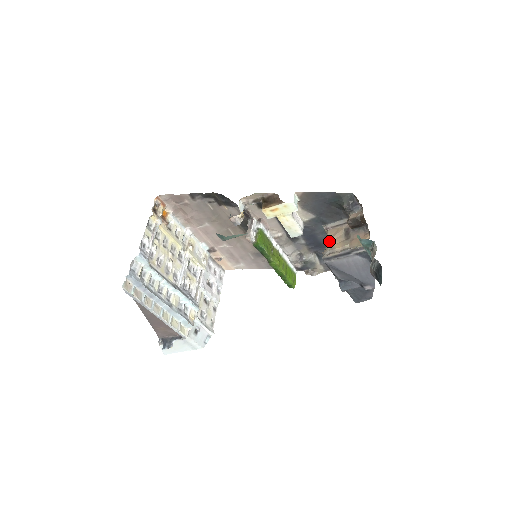
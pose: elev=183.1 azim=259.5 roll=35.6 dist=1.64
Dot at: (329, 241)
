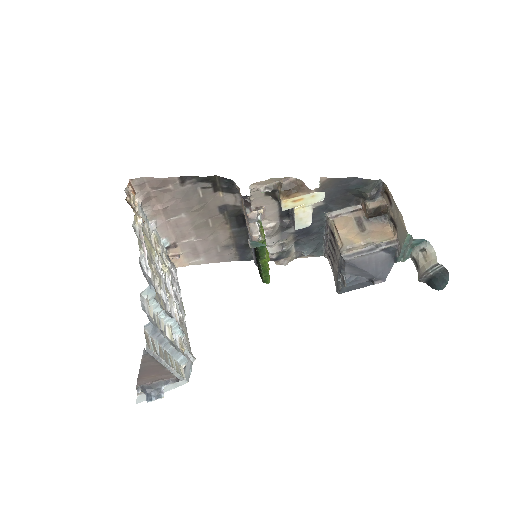
Dot at: (341, 233)
